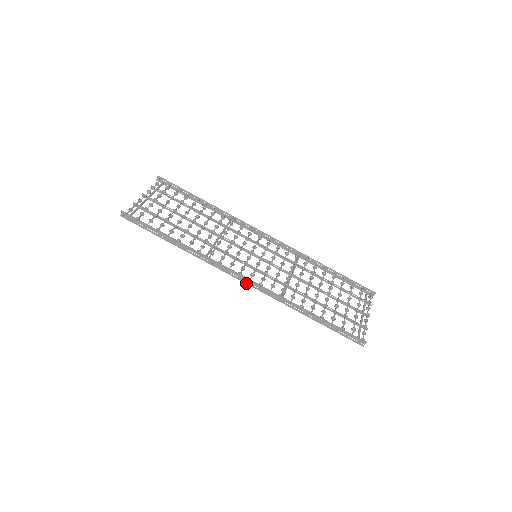
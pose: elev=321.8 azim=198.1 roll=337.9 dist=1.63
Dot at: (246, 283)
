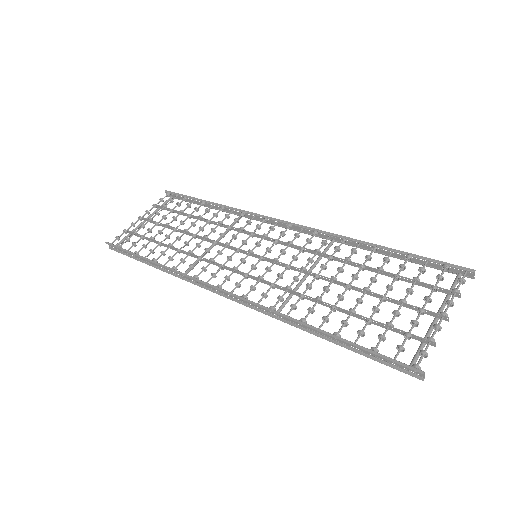
Dot at: (229, 298)
